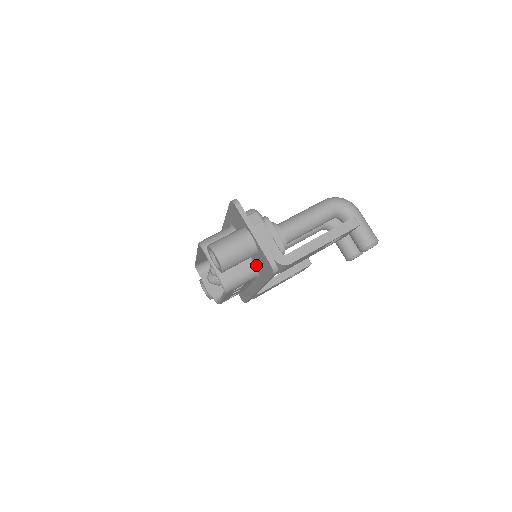
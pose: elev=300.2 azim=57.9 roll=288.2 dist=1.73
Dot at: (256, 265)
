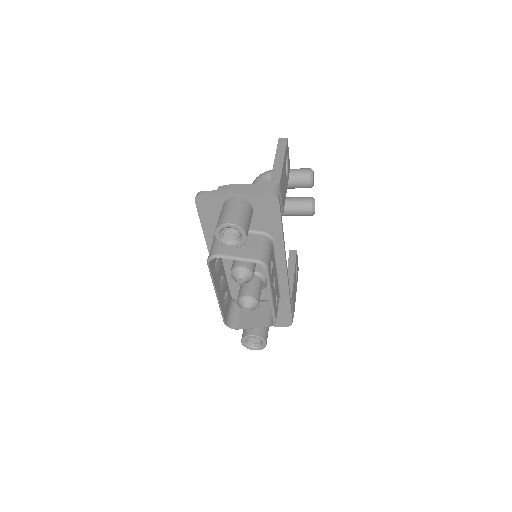
Dot at: (262, 229)
